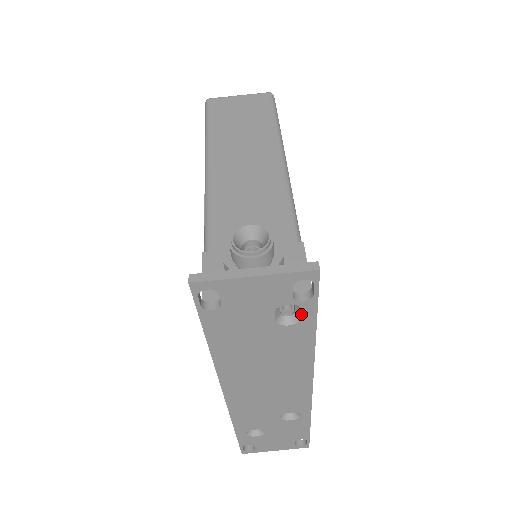
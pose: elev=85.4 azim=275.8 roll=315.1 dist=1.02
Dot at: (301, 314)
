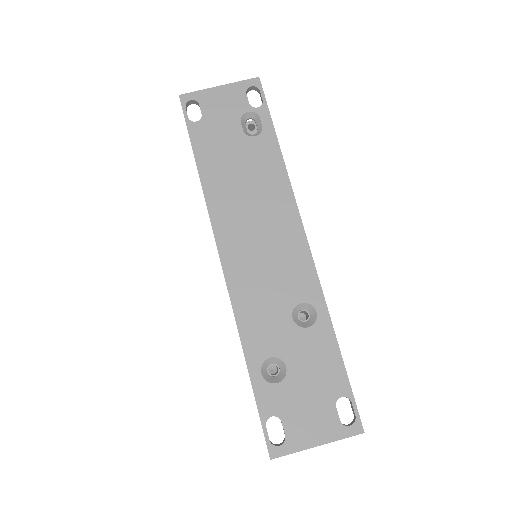
Dot at: (261, 123)
